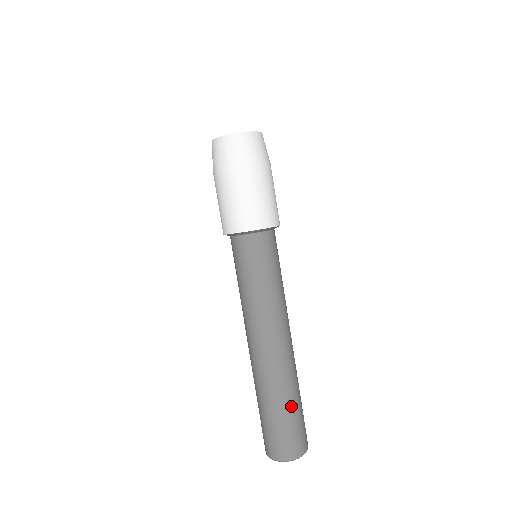
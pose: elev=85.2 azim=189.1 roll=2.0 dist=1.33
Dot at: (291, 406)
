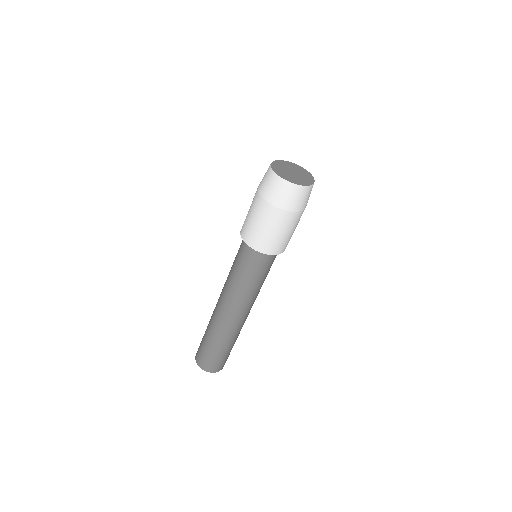
Dot at: (218, 348)
